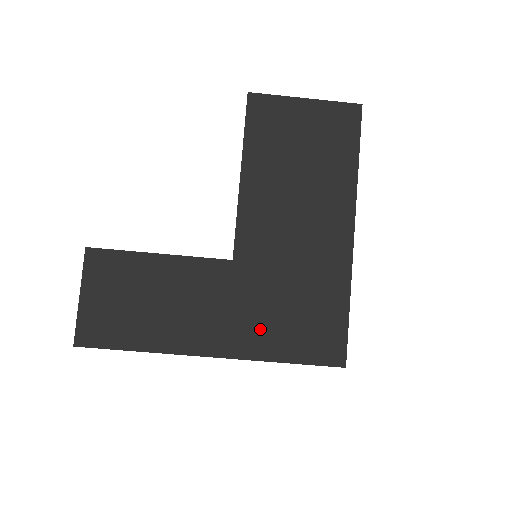
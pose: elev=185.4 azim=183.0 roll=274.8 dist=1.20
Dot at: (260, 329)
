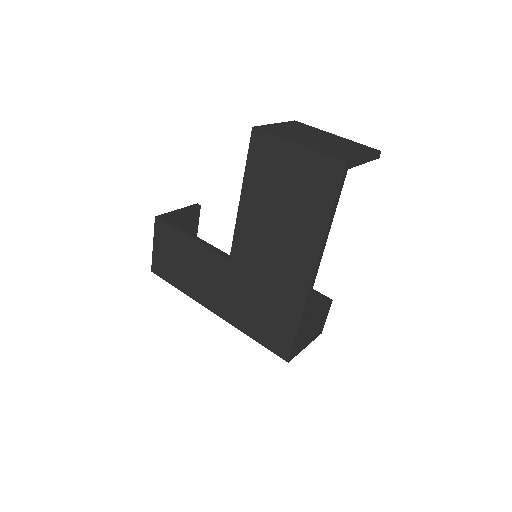
Dot at: (240, 311)
